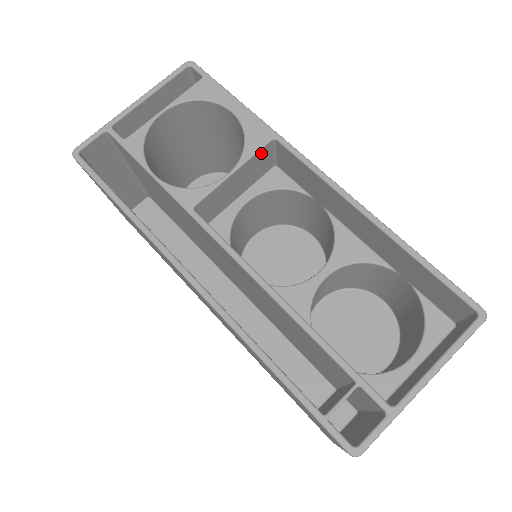
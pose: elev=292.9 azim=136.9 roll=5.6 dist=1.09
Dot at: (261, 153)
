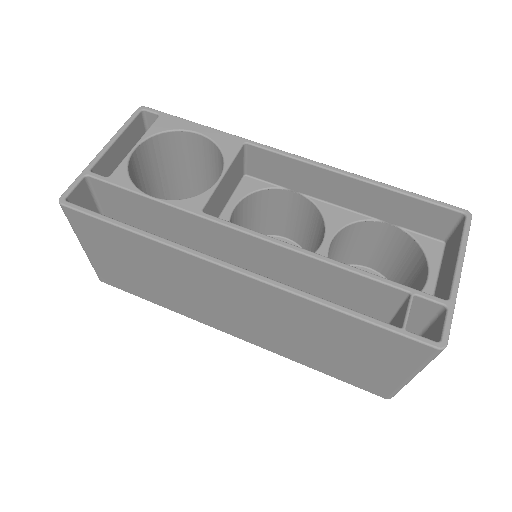
Dot at: (238, 158)
